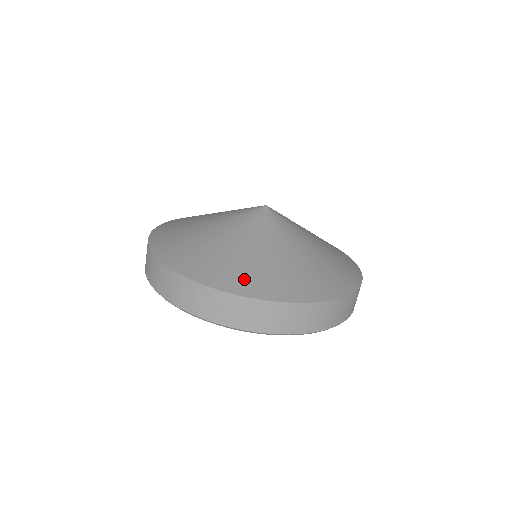
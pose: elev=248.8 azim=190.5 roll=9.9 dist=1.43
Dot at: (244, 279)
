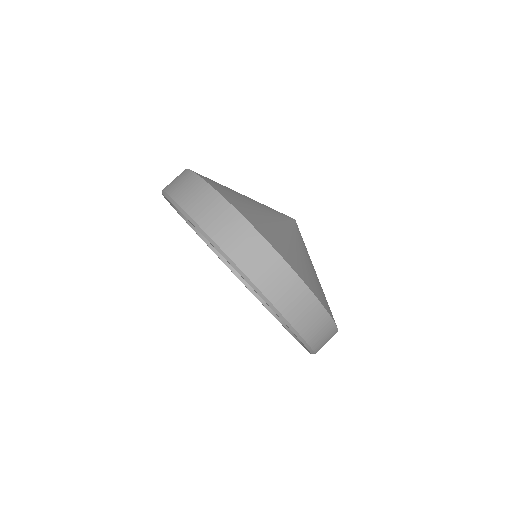
Dot at: (229, 193)
